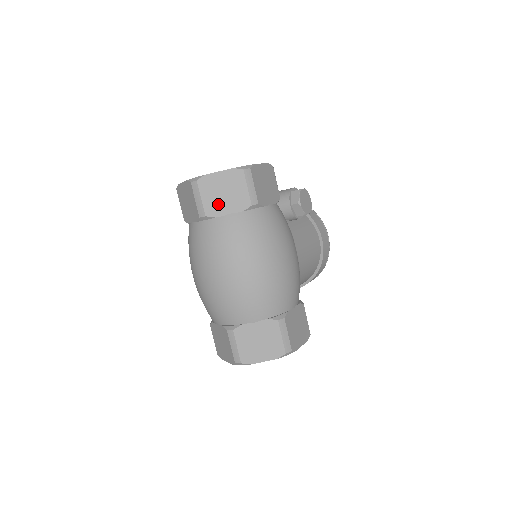
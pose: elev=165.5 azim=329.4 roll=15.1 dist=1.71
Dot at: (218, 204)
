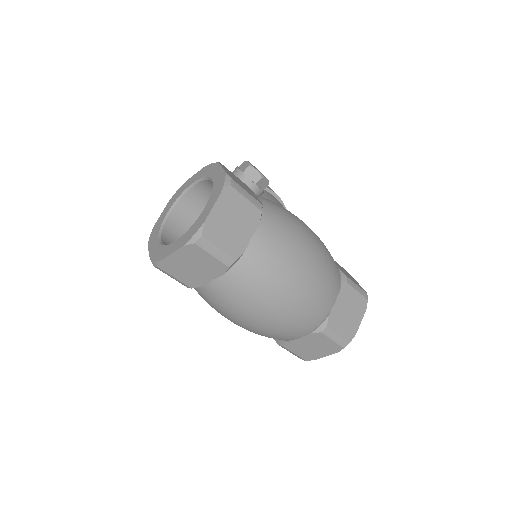
Dot at: (236, 238)
